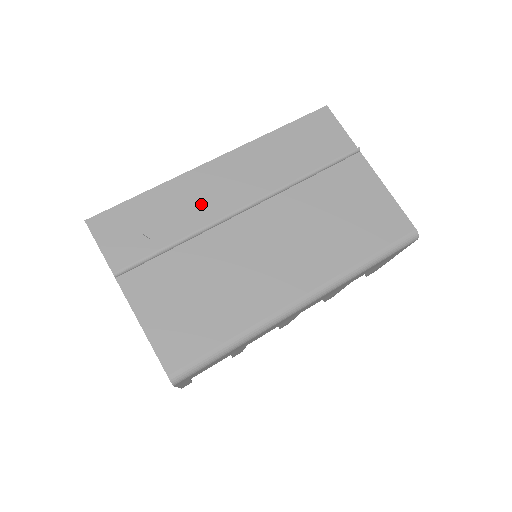
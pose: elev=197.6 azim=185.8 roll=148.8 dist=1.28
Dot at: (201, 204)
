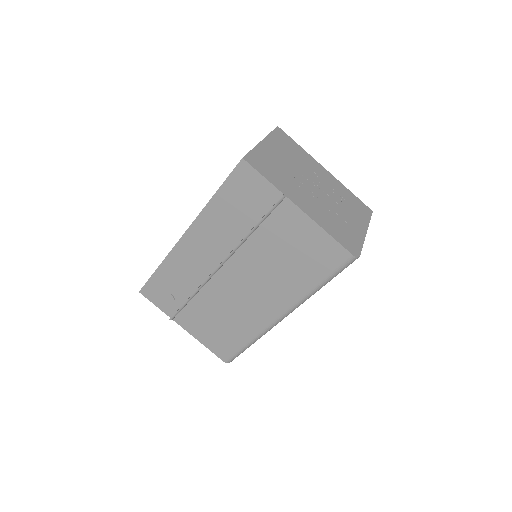
Dot at: (192, 269)
